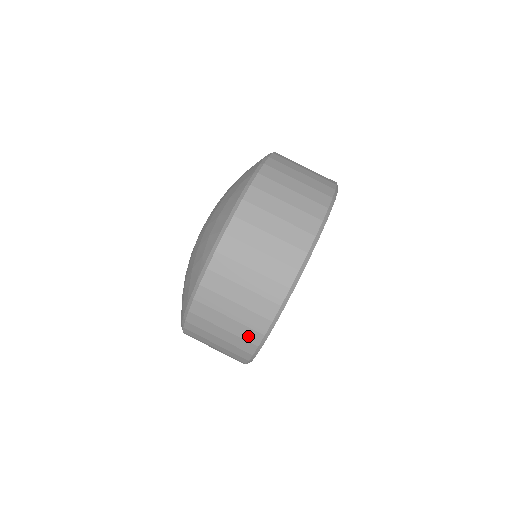
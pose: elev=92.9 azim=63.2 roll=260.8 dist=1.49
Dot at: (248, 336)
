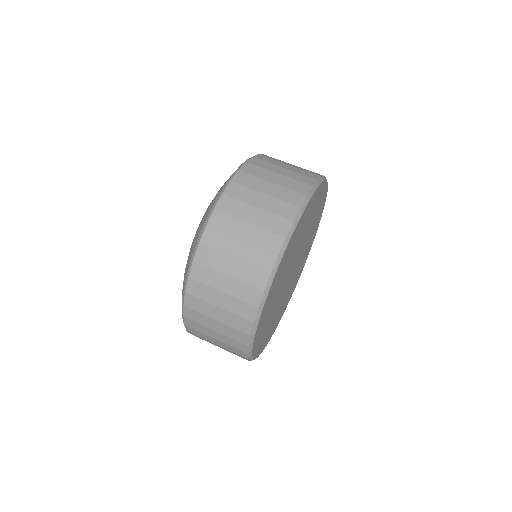
Dot at: (283, 211)
